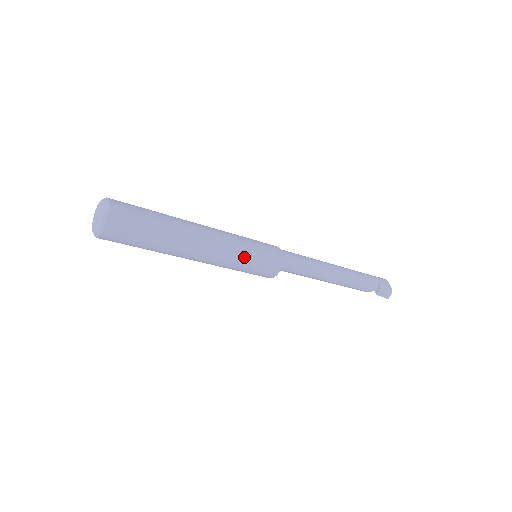
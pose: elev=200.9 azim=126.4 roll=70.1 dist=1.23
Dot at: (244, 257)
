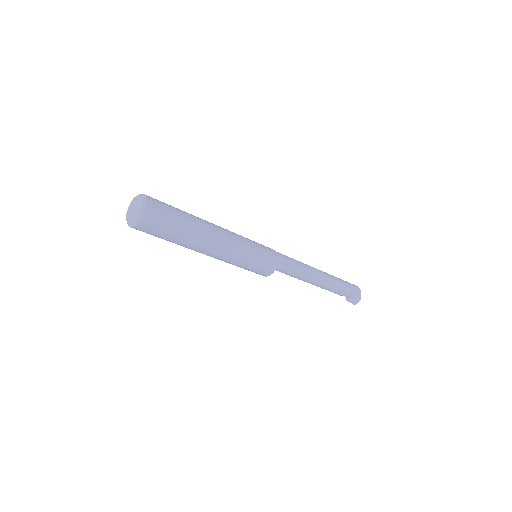
Dot at: (245, 261)
